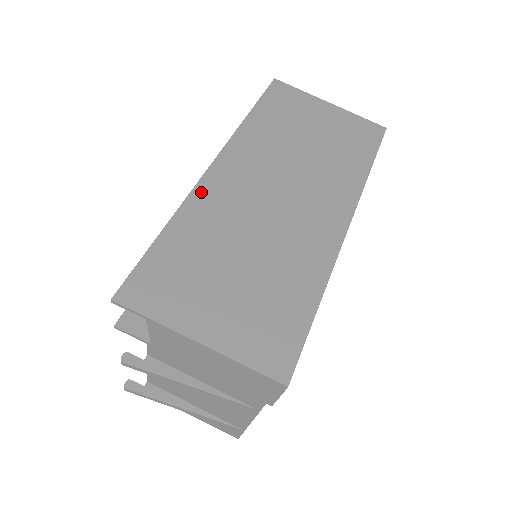
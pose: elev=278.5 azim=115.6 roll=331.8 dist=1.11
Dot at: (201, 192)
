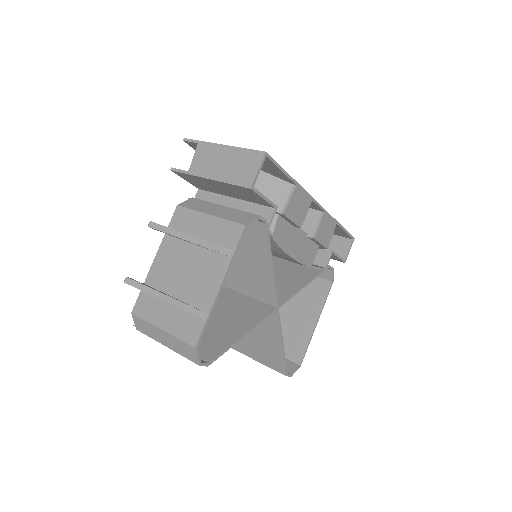
Dot at: occluded
